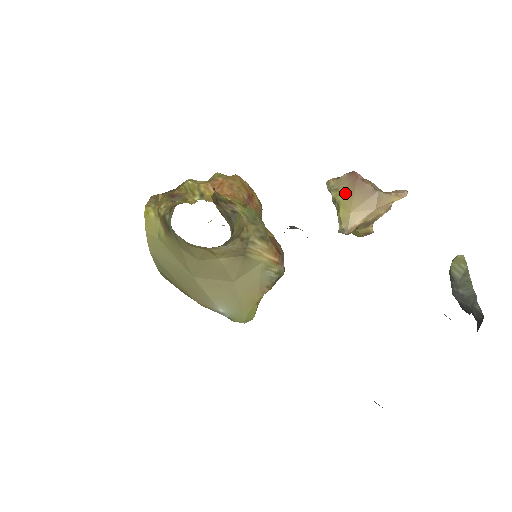
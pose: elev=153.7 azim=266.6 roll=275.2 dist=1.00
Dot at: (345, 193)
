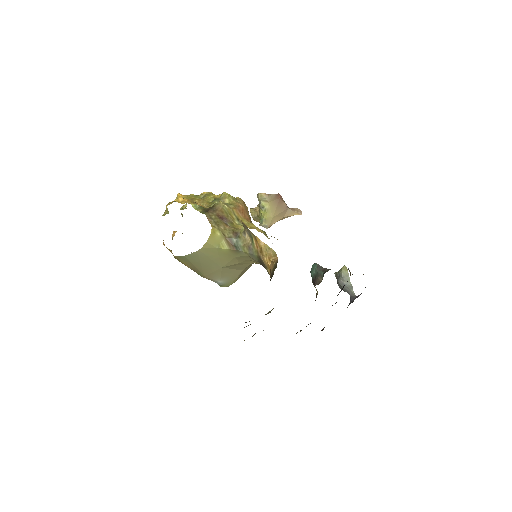
Dot at: (272, 205)
